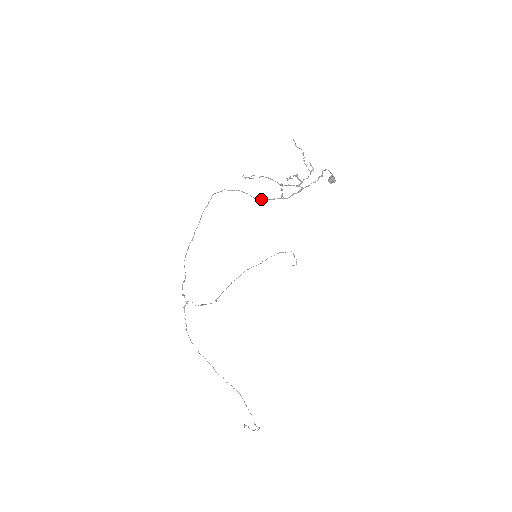
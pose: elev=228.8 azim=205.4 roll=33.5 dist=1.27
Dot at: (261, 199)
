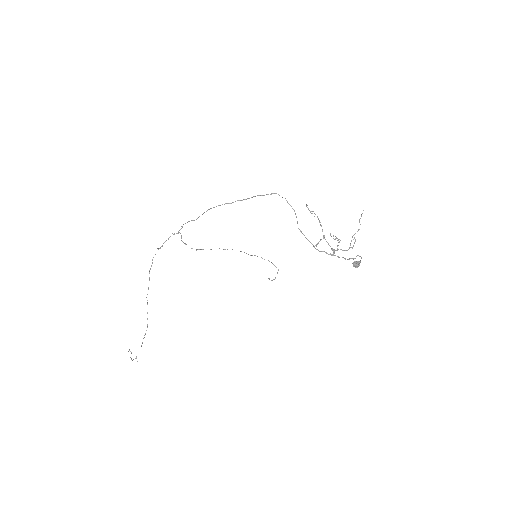
Dot at: occluded
